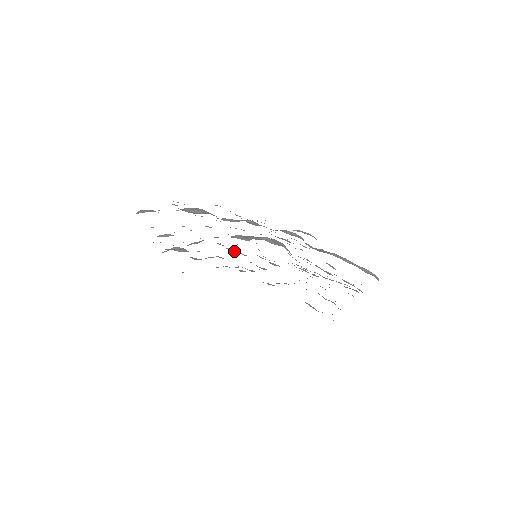
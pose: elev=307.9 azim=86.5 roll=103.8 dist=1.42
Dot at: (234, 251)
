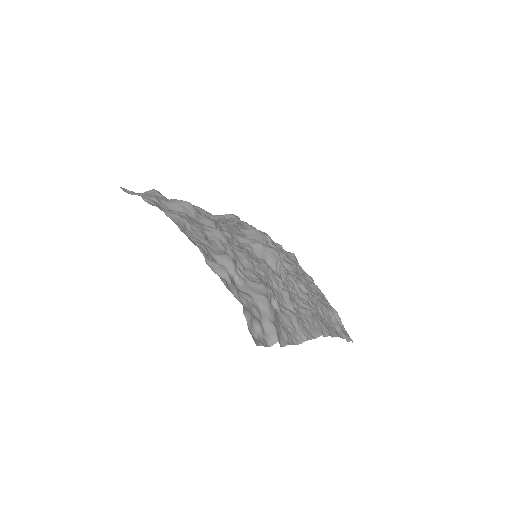
Dot at: occluded
